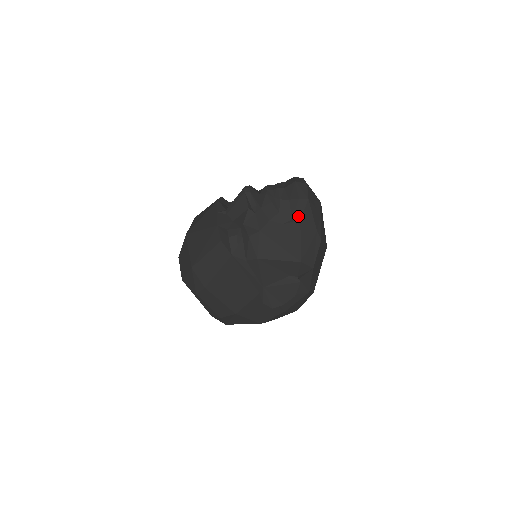
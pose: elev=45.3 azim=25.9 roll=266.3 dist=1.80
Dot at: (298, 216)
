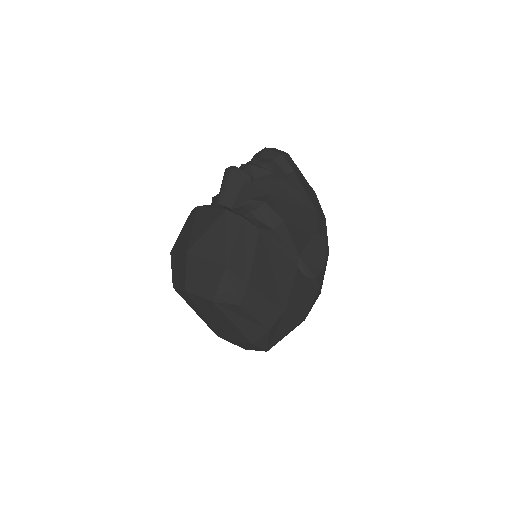
Dot at: (291, 169)
